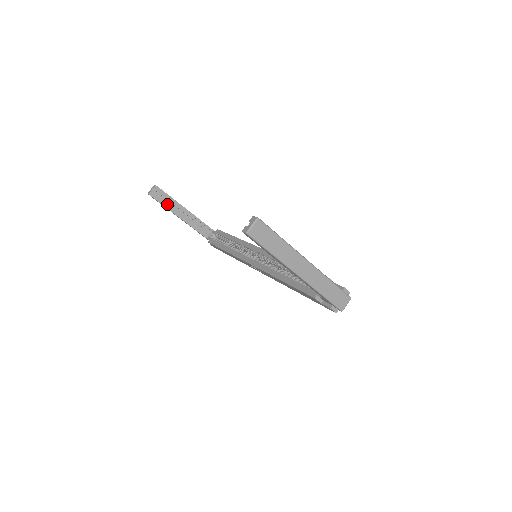
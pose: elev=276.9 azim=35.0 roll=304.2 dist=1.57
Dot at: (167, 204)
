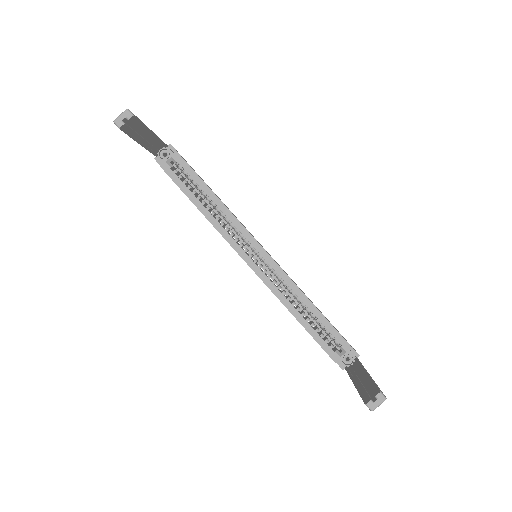
Dot at: (135, 133)
